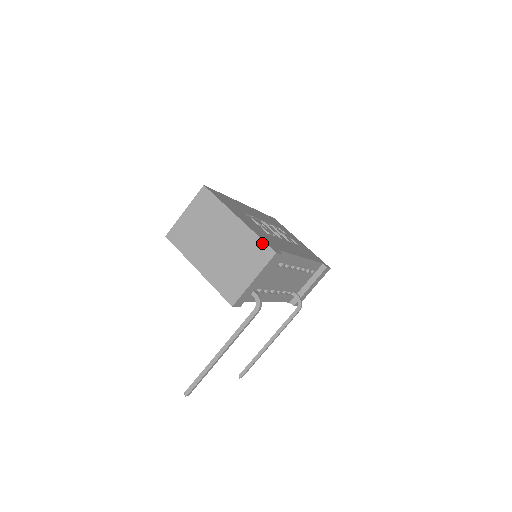
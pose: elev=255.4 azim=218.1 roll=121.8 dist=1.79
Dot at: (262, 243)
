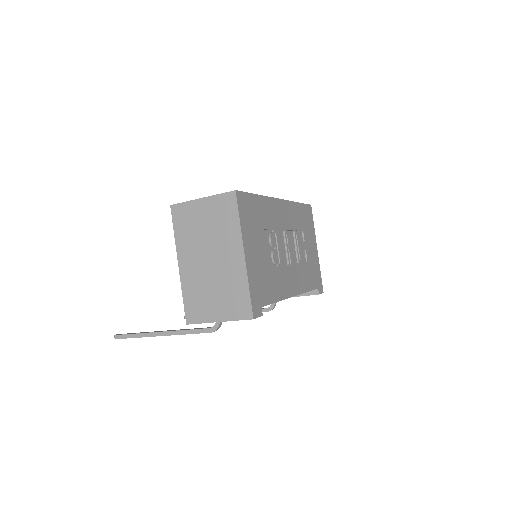
Dot at: (248, 299)
